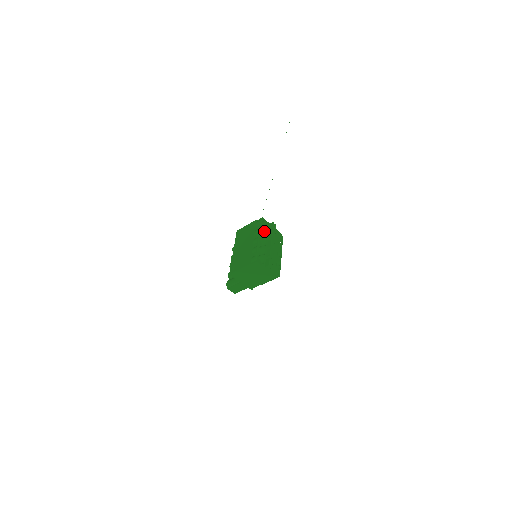
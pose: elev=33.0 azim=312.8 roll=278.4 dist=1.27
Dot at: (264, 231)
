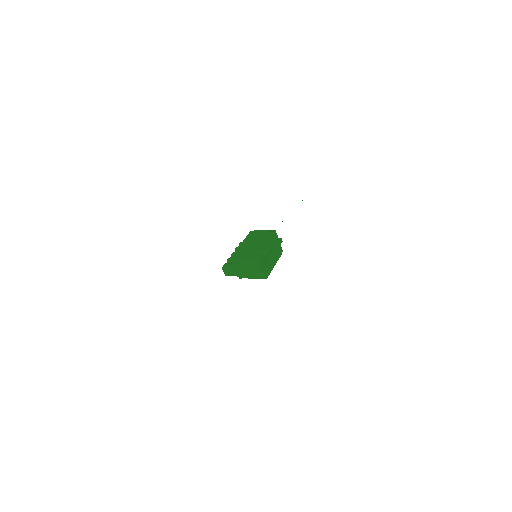
Dot at: (272, 241)
